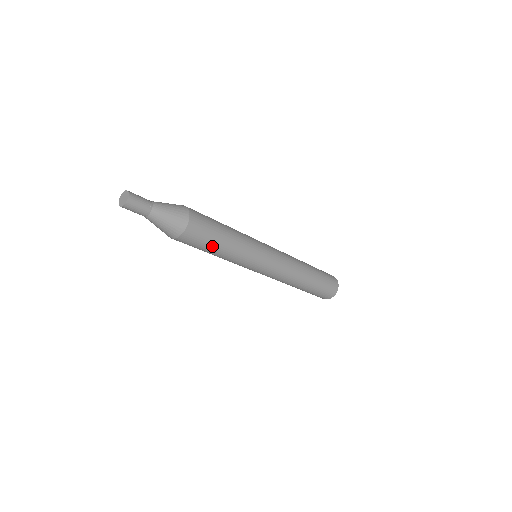
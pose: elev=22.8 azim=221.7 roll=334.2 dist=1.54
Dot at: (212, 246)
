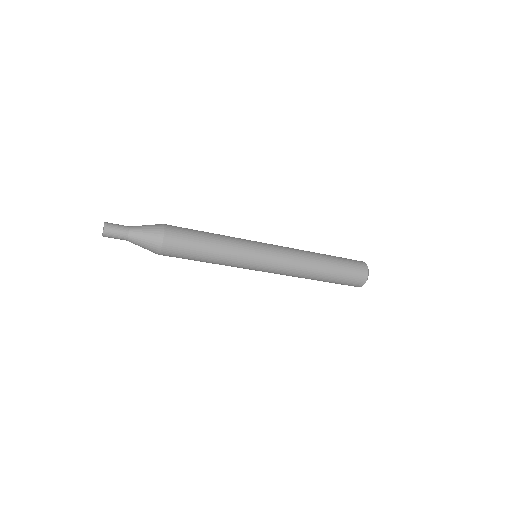
Dot at: (196, 255)
